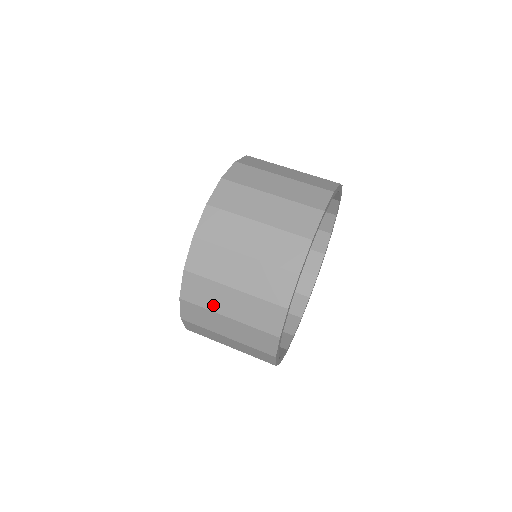
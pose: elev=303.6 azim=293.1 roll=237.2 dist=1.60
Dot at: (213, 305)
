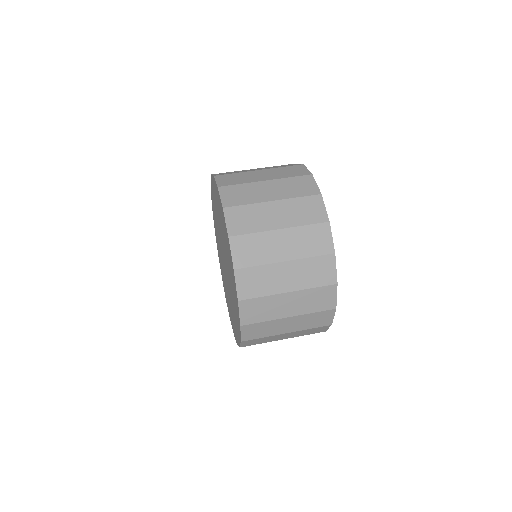
Dot at: (267, 257)
